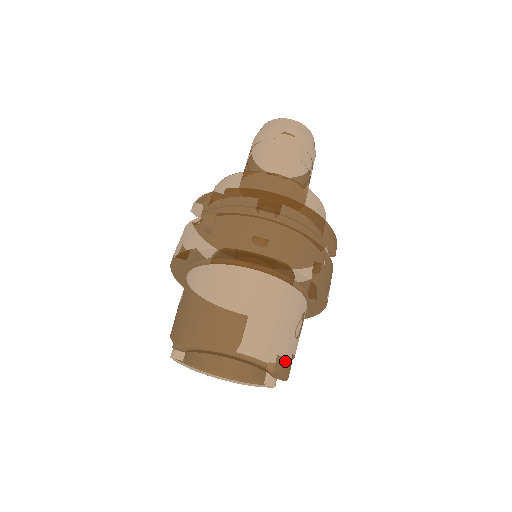
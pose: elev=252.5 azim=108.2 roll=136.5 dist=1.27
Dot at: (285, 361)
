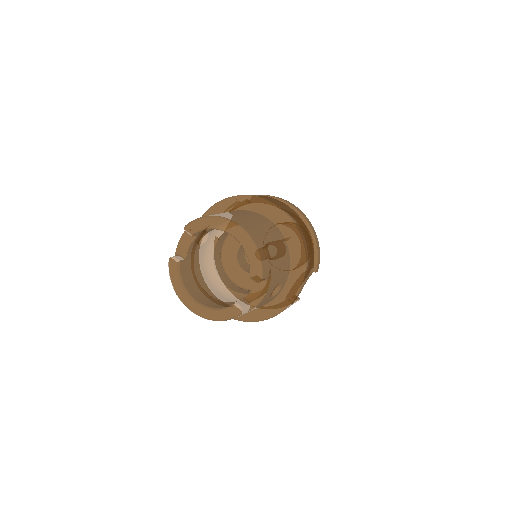
Dot at: (266, 261)
